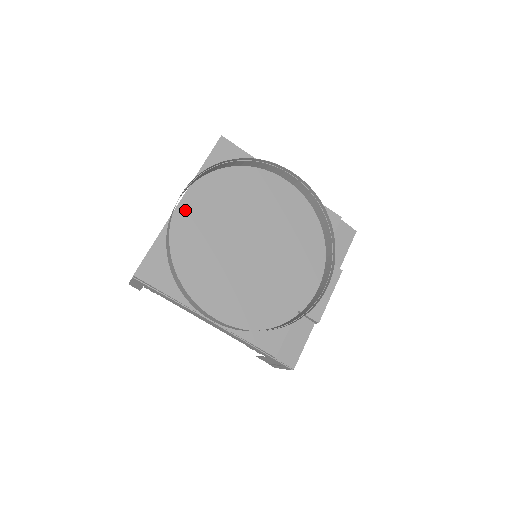
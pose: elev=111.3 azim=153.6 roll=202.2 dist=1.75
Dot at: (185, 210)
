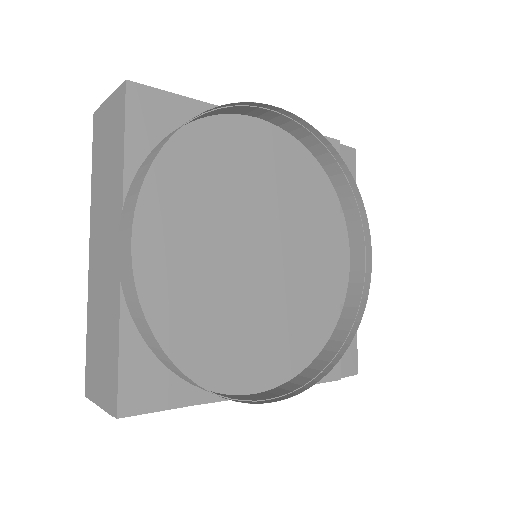
Dot at: (138, 256)
